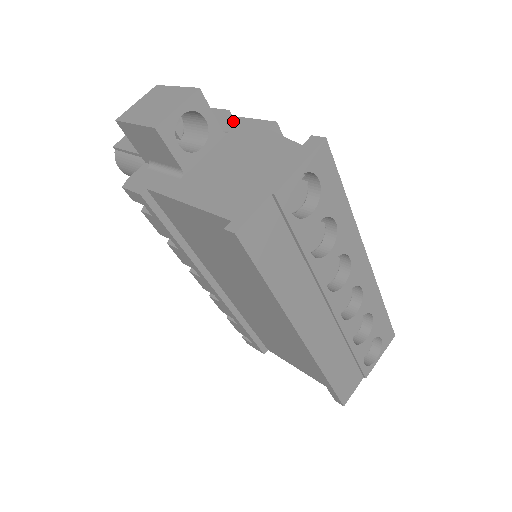
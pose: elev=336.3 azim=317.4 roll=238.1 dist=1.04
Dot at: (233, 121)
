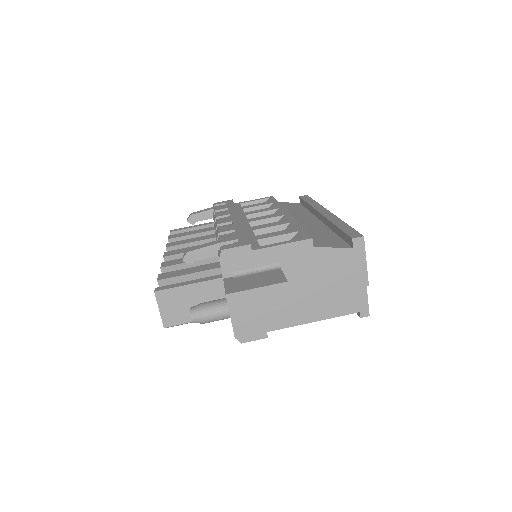
Dot at: (271, 253)
